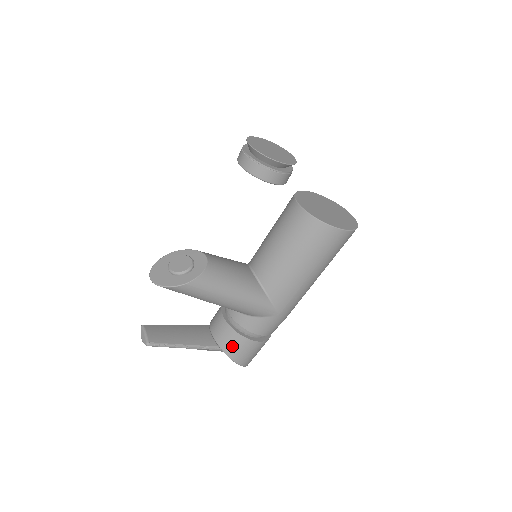
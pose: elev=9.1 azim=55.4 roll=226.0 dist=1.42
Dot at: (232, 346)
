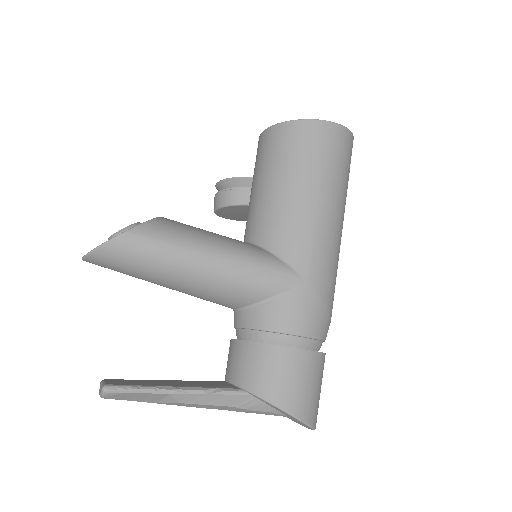
Dot at: (259, 373)
